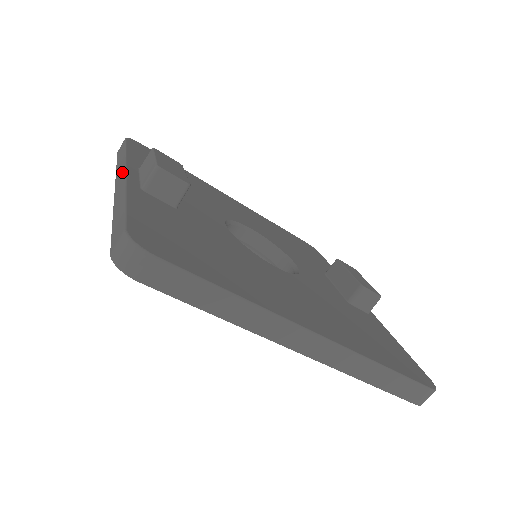
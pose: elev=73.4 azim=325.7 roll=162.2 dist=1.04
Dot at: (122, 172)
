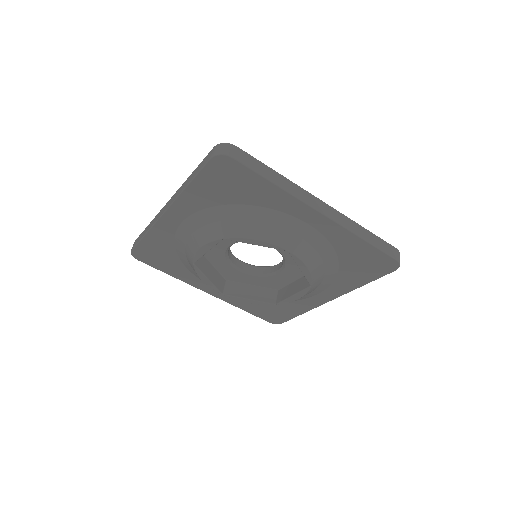
Dot at: (165, 206)
